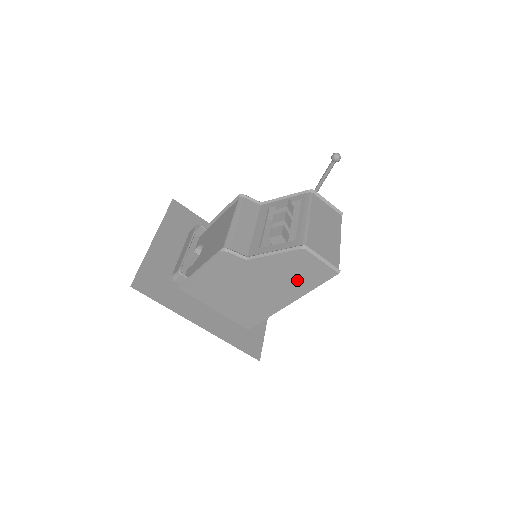
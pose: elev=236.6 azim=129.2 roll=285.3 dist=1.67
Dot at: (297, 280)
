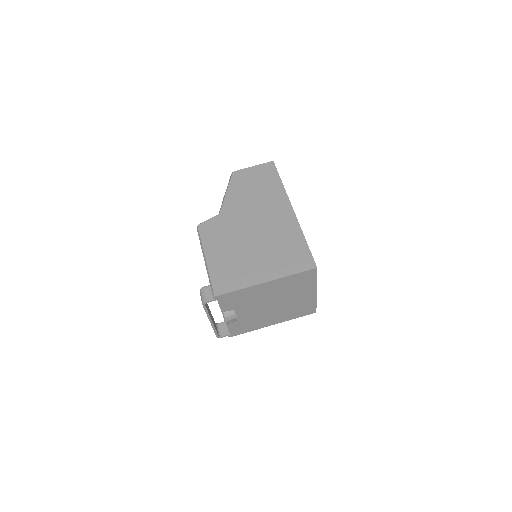
Dot at: (264, 190)
